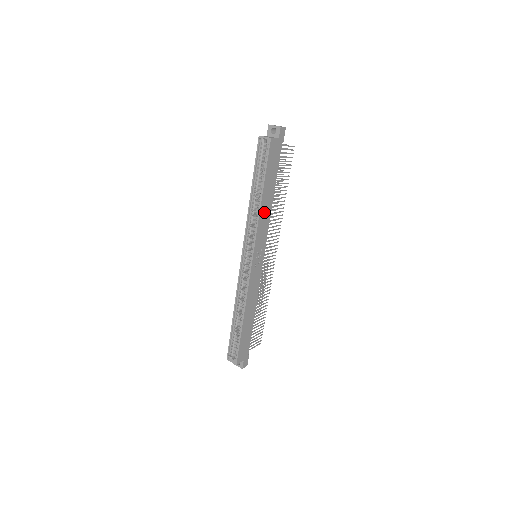
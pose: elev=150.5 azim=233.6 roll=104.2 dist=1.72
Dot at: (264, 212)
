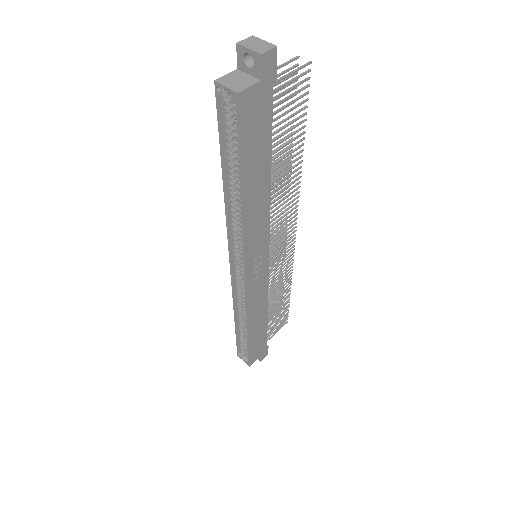
Dot at: (254, 211)
